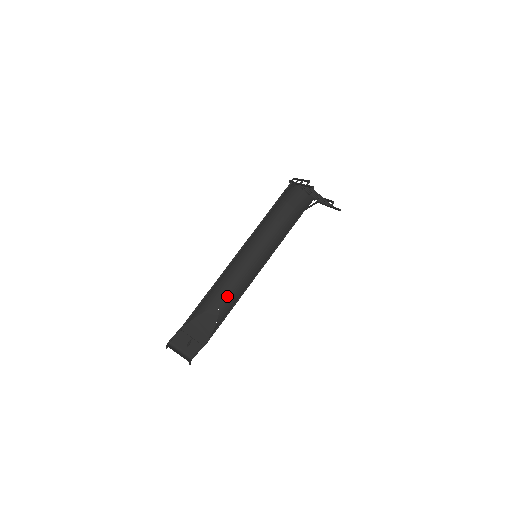
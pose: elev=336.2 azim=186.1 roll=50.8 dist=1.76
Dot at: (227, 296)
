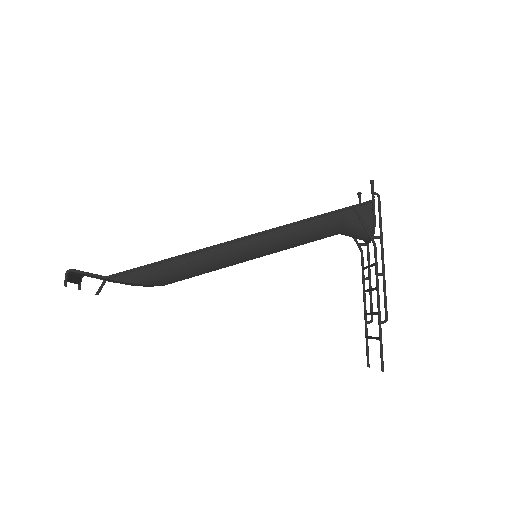
Dot at: (188, 278)
